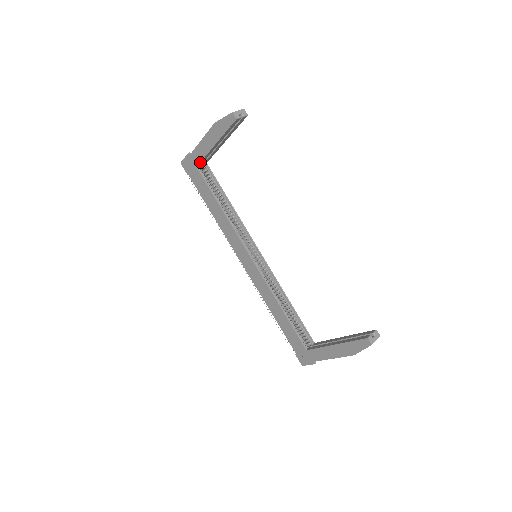
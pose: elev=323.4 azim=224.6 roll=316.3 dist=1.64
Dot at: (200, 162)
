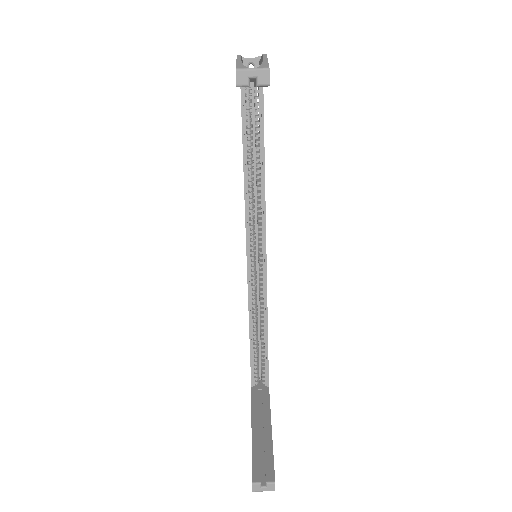
Dot at: occluded
